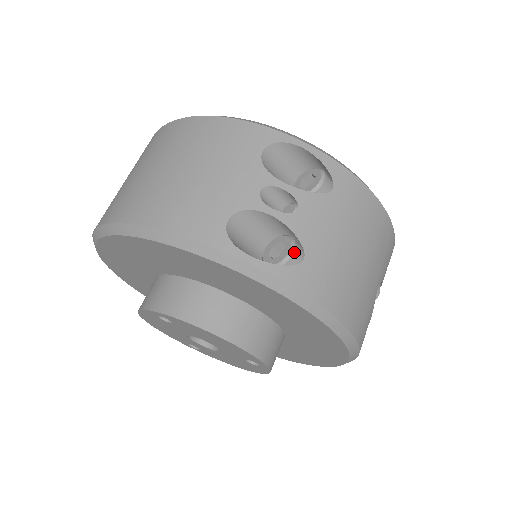
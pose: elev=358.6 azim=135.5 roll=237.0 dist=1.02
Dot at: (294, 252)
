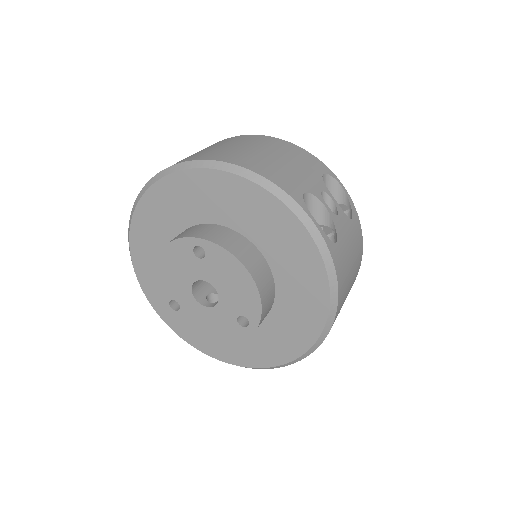
Dot at: (334, 234)
